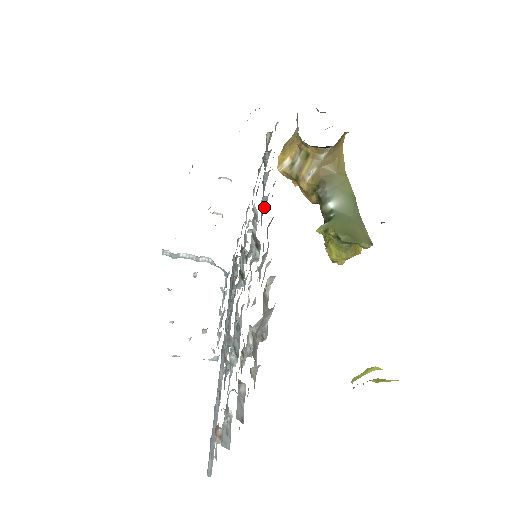
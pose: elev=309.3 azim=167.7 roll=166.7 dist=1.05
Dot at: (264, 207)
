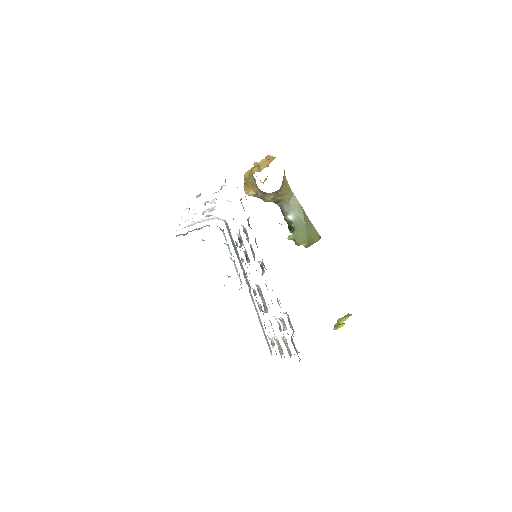
Dot at: occluded
